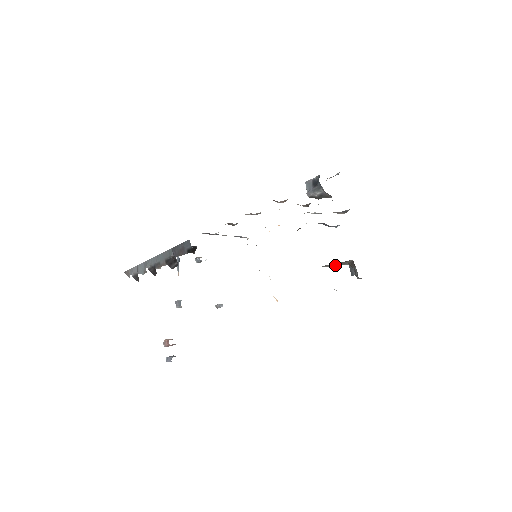
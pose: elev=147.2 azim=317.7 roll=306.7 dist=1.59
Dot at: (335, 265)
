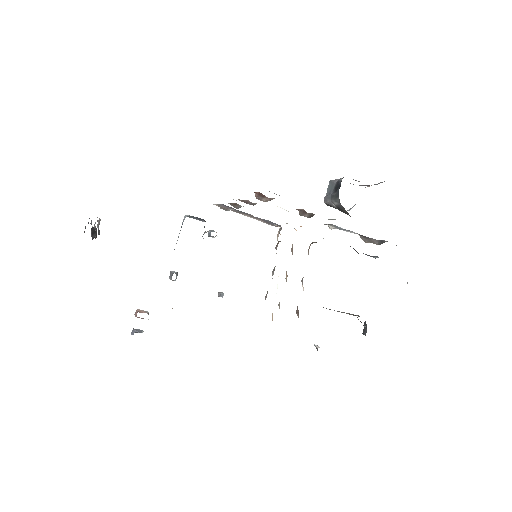
Dot at: (339, 311)
